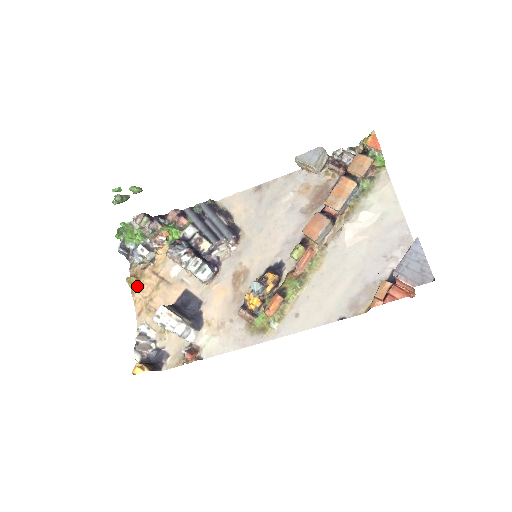
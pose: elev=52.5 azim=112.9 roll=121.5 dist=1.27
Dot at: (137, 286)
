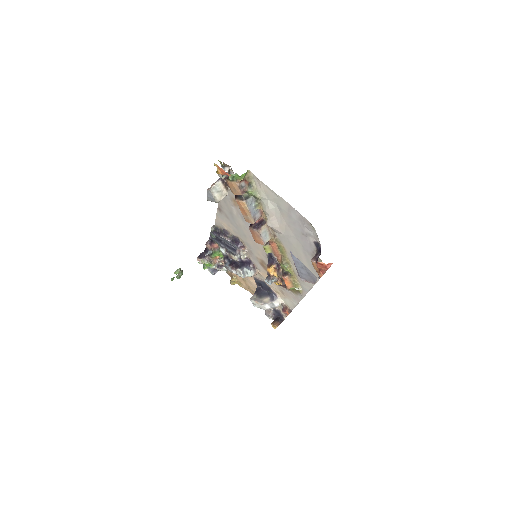
Dot at: (238, 282)
